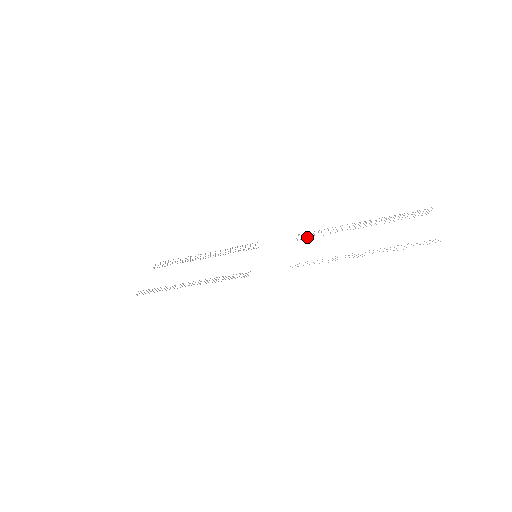
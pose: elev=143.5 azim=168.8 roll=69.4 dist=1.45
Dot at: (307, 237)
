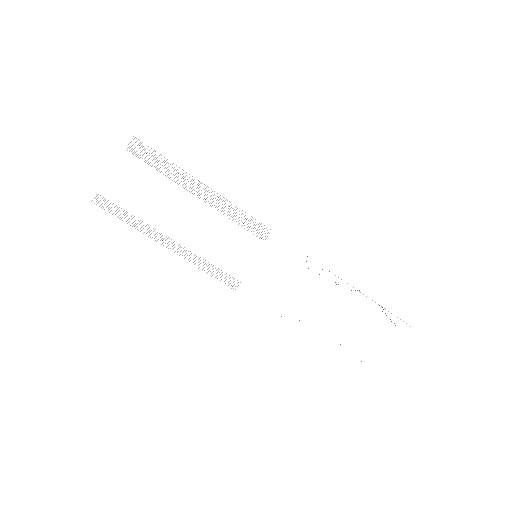
Dot at: occluded
